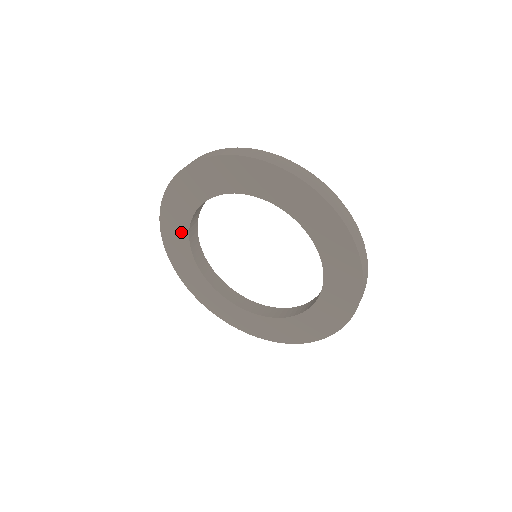
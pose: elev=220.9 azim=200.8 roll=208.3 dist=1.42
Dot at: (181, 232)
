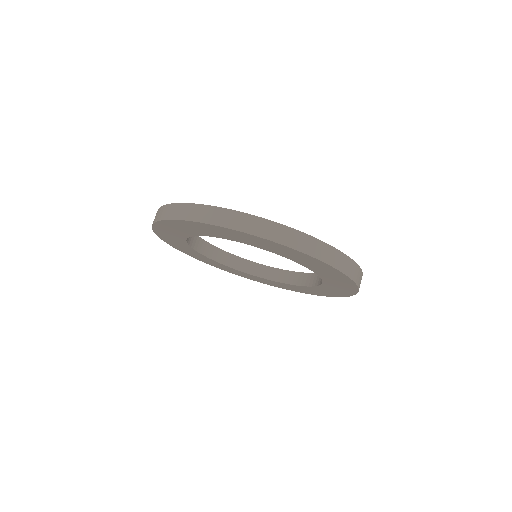
Dot at: (178, 240)
